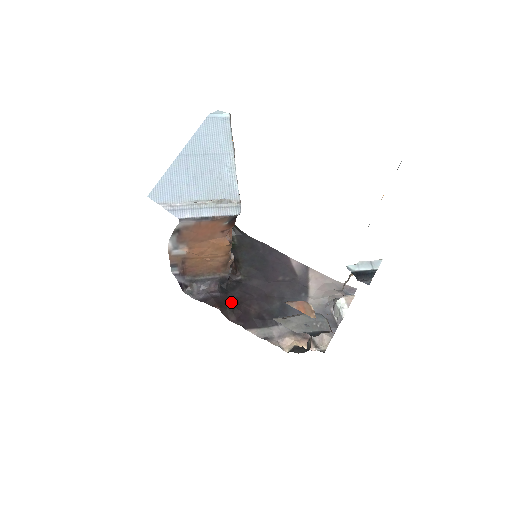
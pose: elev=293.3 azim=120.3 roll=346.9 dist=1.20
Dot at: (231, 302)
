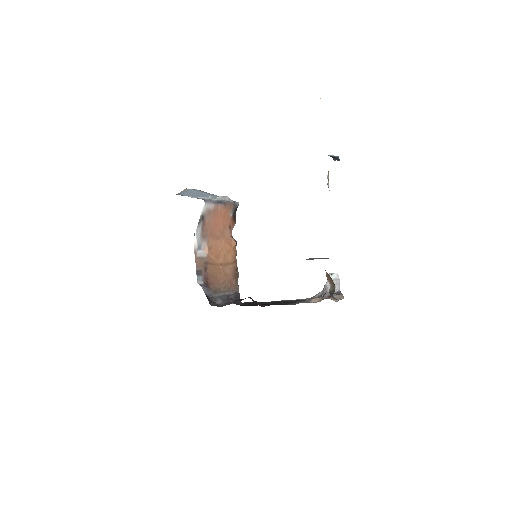
Dot at: occluded
